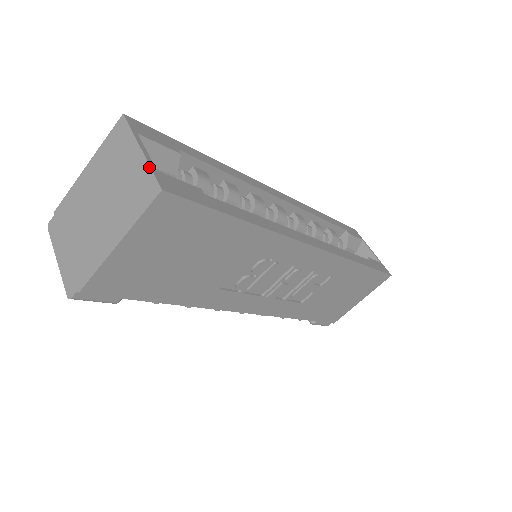
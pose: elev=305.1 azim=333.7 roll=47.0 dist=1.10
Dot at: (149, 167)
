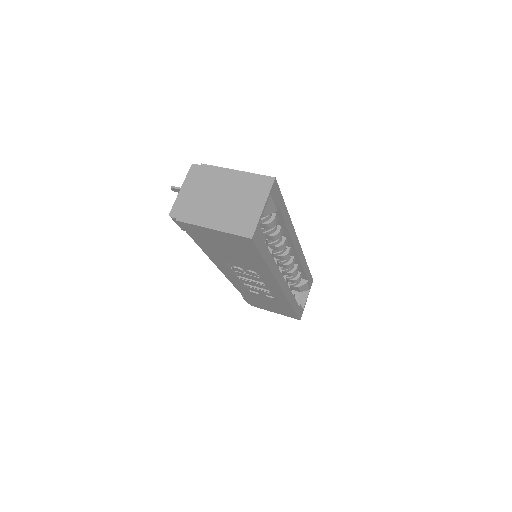
Dot at: (258, 221)
